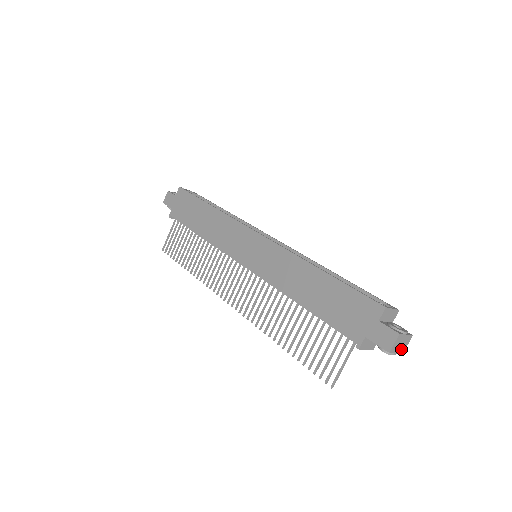
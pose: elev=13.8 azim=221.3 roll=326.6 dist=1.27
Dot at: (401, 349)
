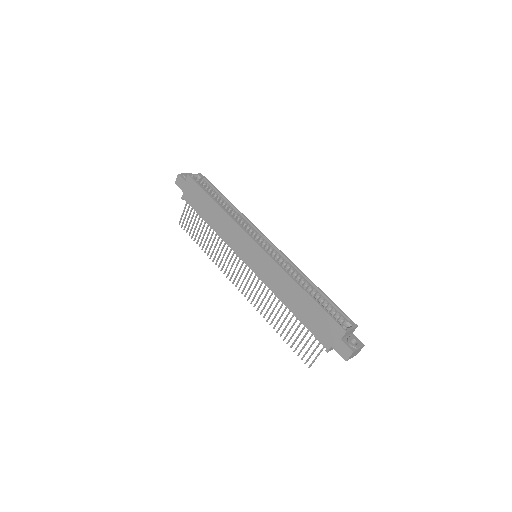
Dot at: (356, 354)
